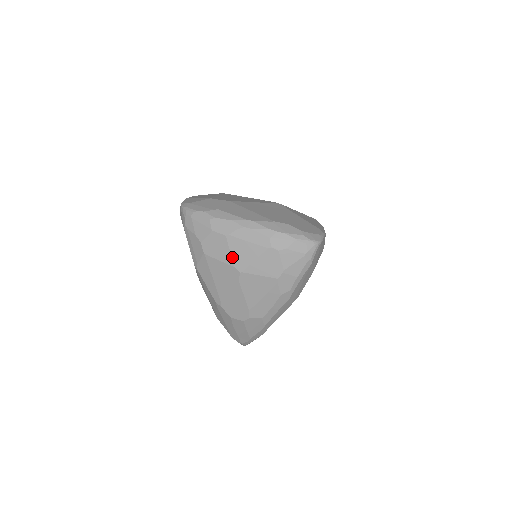
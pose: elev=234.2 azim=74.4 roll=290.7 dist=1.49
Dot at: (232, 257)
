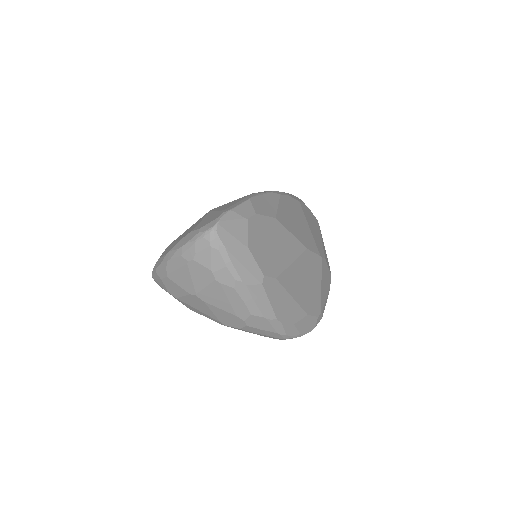
Dot at: (183, 288)
